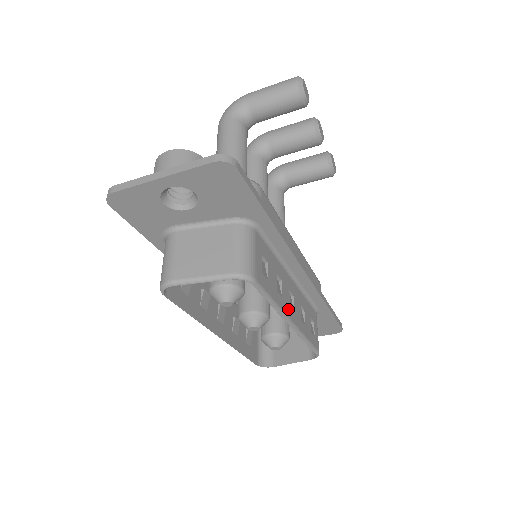
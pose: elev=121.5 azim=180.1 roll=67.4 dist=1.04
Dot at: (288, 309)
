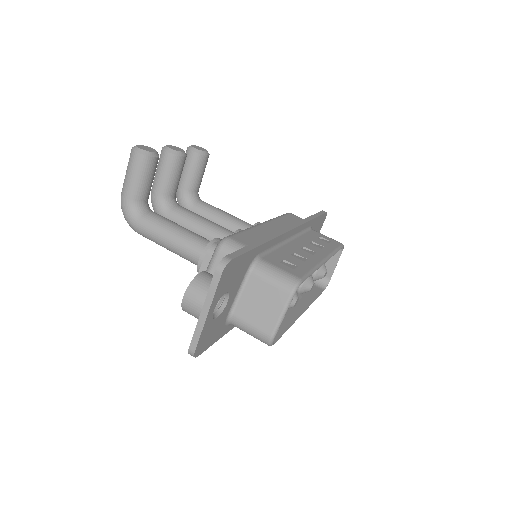
Dot at: (315, 258)
